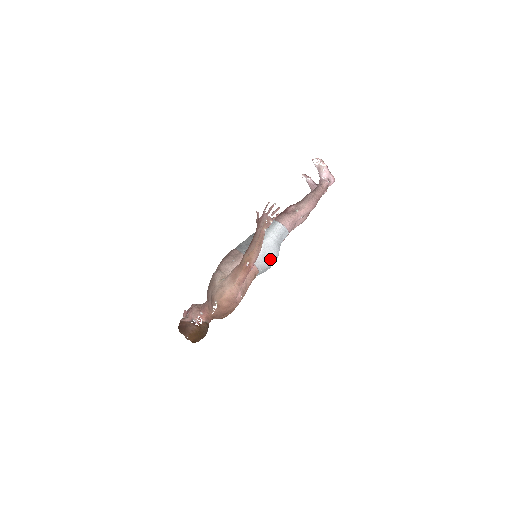
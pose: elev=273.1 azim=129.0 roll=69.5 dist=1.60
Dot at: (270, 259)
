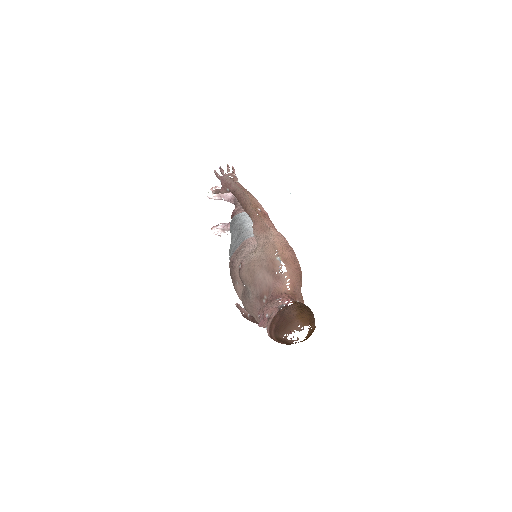
Dot at: occluded
